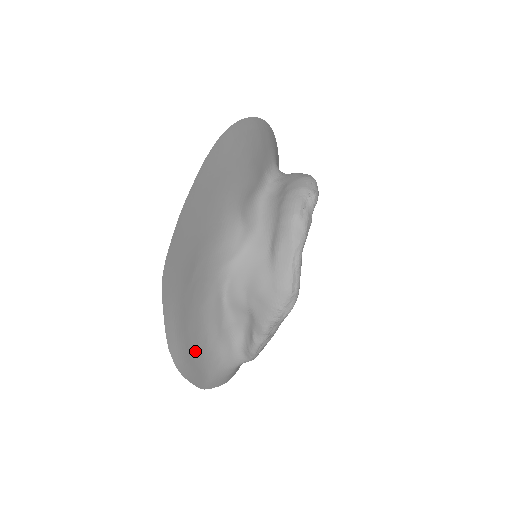
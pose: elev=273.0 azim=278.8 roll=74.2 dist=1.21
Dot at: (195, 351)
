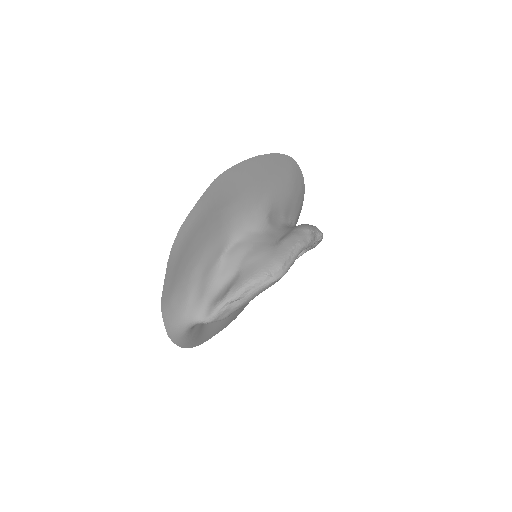
Dot at: (184, 263)
